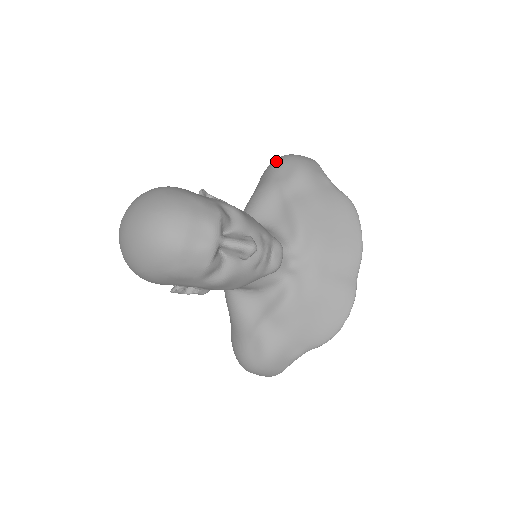
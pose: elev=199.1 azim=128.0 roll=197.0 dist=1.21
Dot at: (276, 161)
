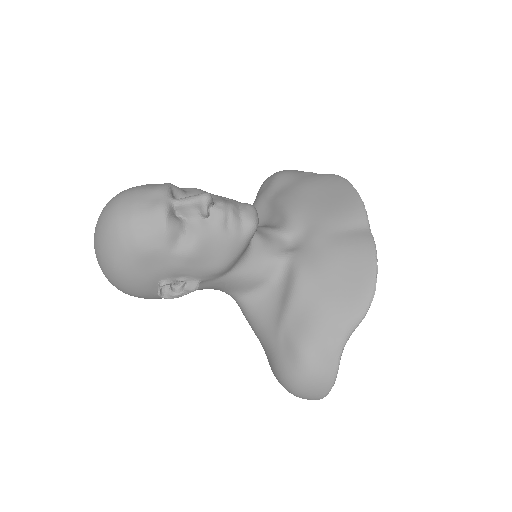
Dot at: occluded
